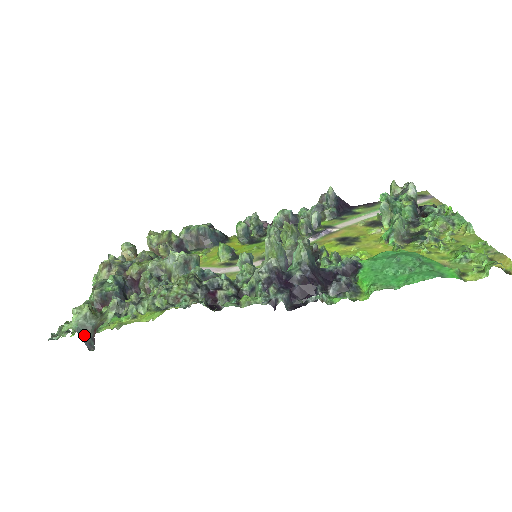
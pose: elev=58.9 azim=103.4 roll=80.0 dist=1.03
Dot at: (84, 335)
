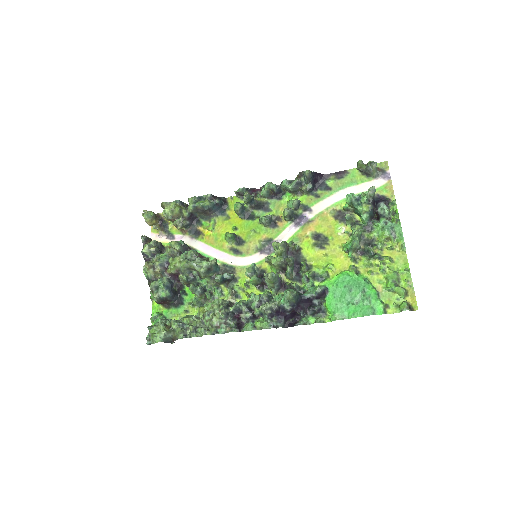
Dot at: (167, 341)
